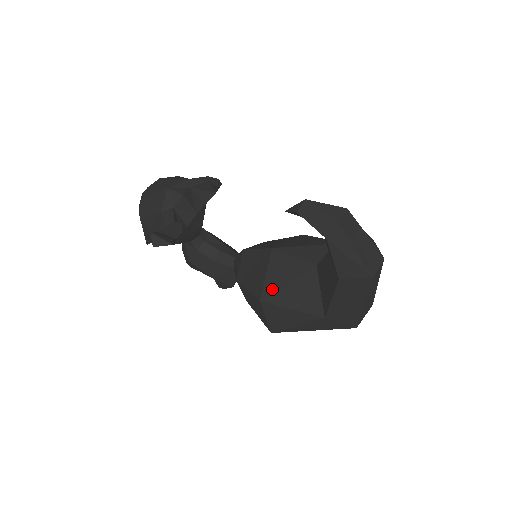
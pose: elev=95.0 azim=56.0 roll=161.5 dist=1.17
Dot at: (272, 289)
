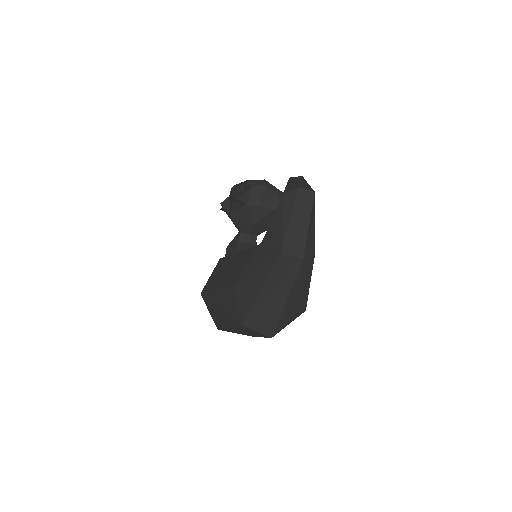
Dot at: (234, 257)
